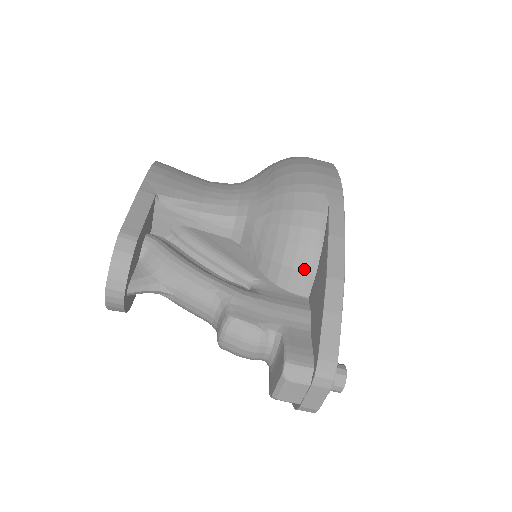
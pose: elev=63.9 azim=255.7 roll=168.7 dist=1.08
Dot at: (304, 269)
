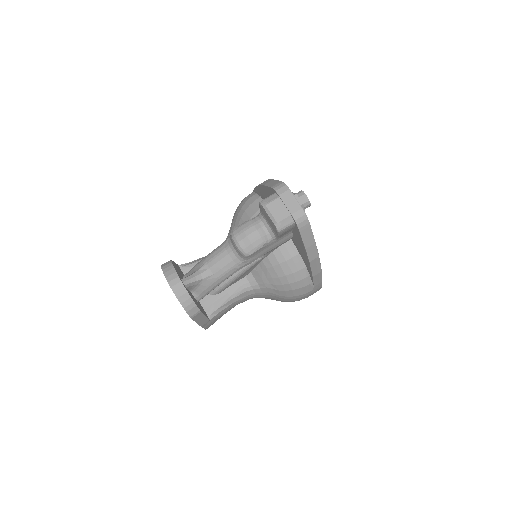
Dot at: occluded
